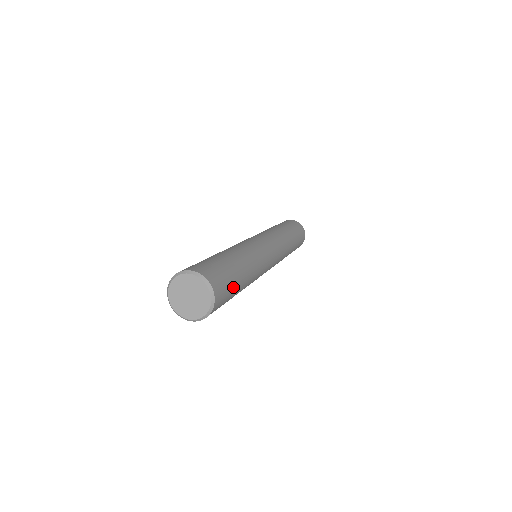
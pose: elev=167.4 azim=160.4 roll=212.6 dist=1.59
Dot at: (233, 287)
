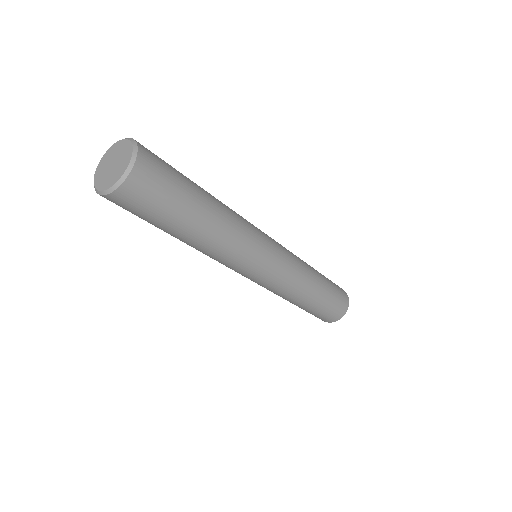
Dot at: (180, 184)
